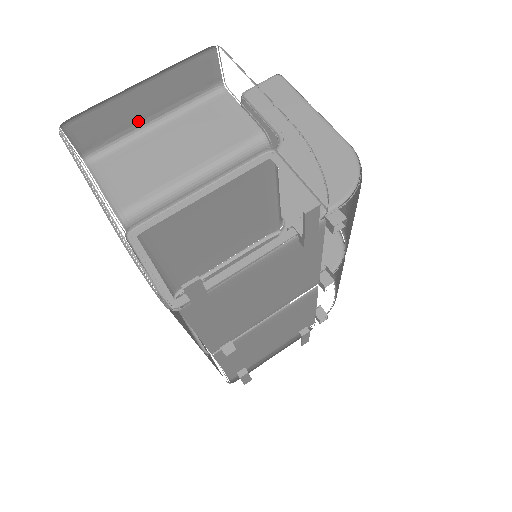
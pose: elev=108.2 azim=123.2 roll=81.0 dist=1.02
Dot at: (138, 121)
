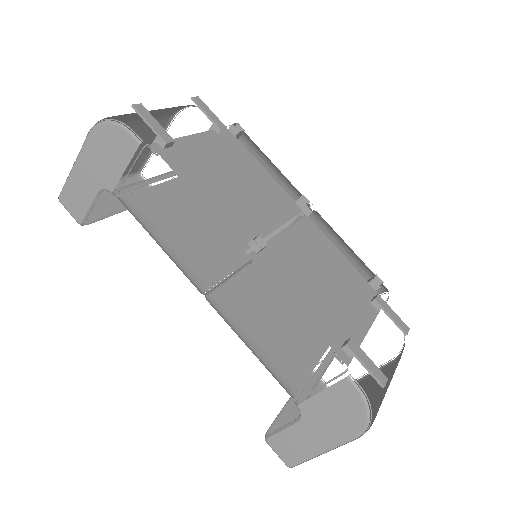
Dot at: (112, 210)
